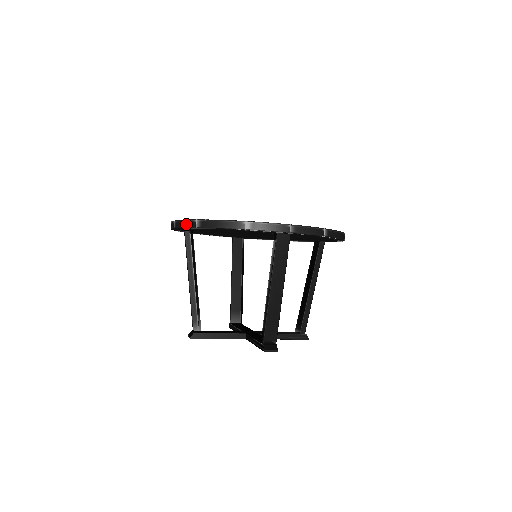
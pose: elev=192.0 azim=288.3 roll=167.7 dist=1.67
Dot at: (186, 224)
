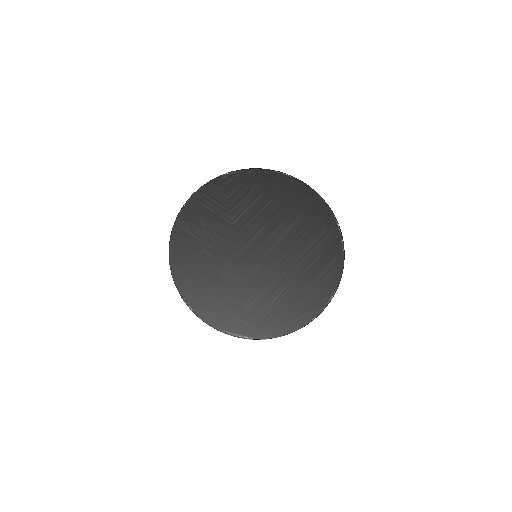
Dot at: occluded
